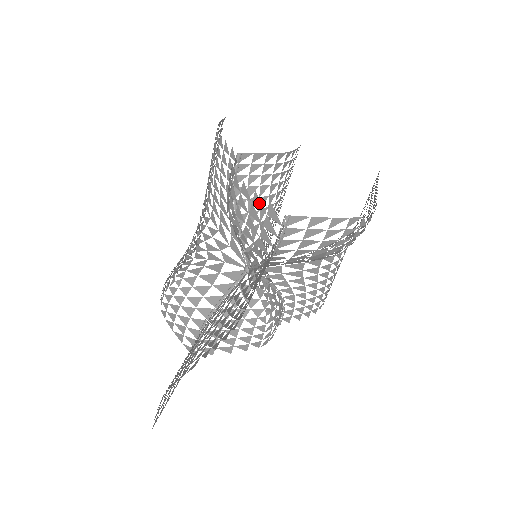
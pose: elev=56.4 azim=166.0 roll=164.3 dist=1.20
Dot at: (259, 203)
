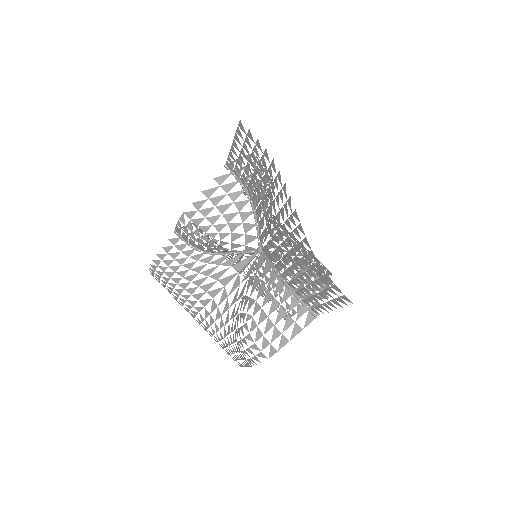
Dot at: (210, 191)
